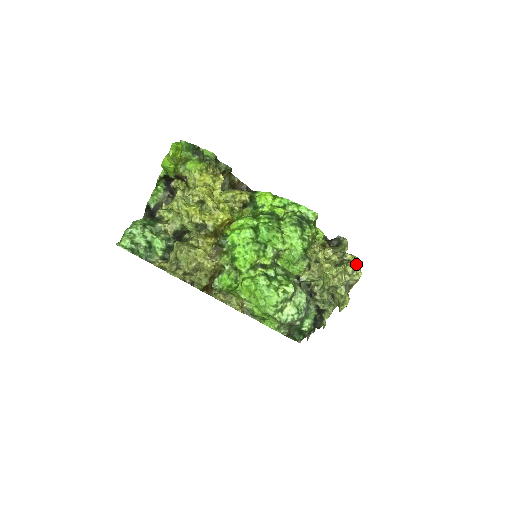
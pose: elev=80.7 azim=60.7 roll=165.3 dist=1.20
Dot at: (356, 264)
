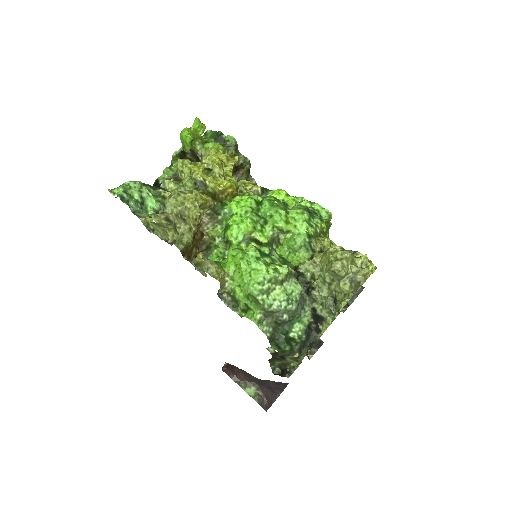
Dot at: occluded
